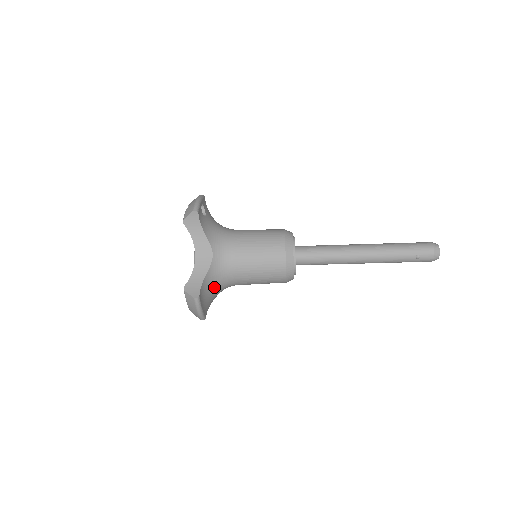
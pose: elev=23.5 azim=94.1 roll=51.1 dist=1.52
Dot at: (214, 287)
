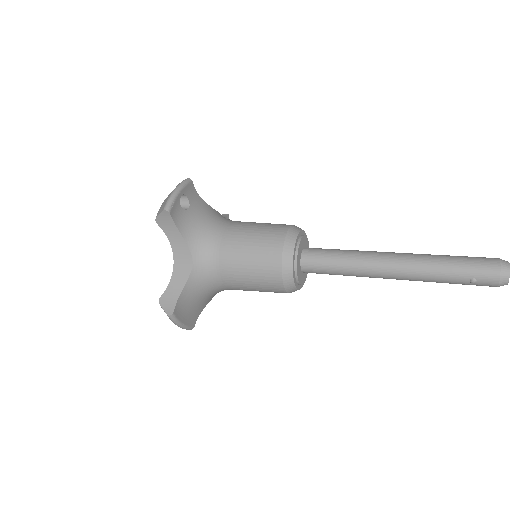
Dot at: (201, 295)
